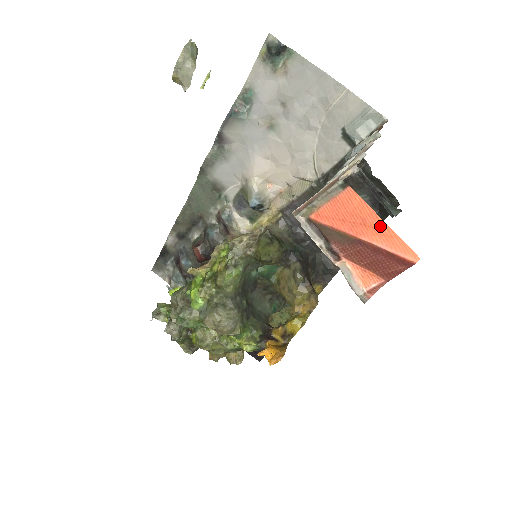
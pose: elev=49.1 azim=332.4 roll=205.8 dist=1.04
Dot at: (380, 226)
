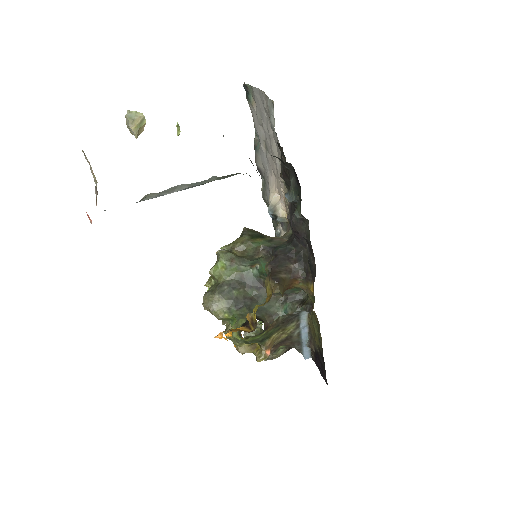
Dot at: occluded
